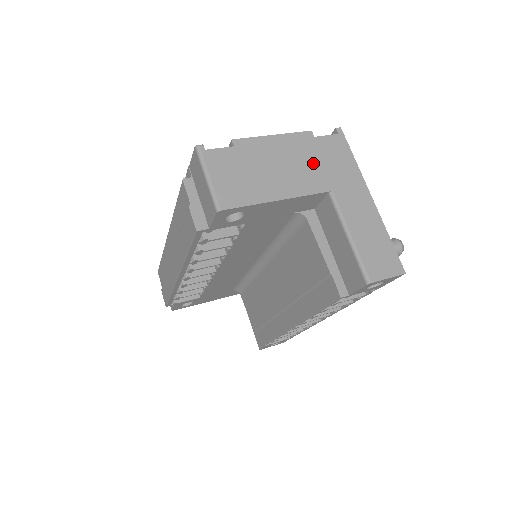
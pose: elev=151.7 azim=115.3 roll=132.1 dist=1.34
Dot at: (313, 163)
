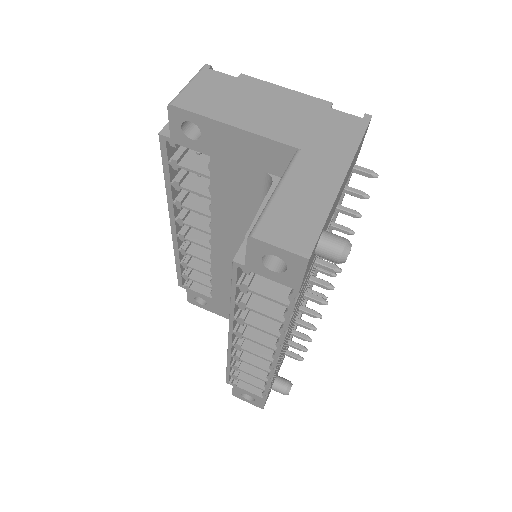
Dot at: (304, 122)
